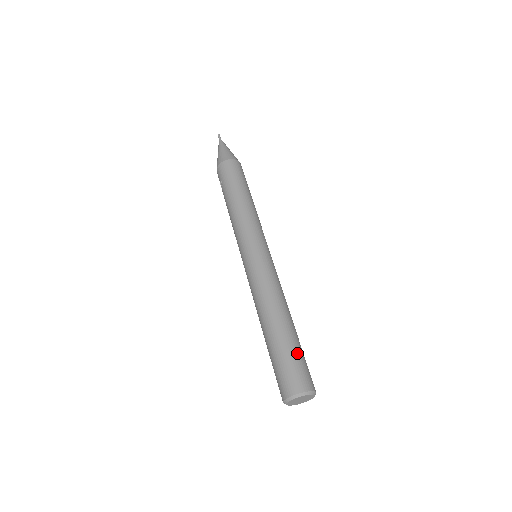
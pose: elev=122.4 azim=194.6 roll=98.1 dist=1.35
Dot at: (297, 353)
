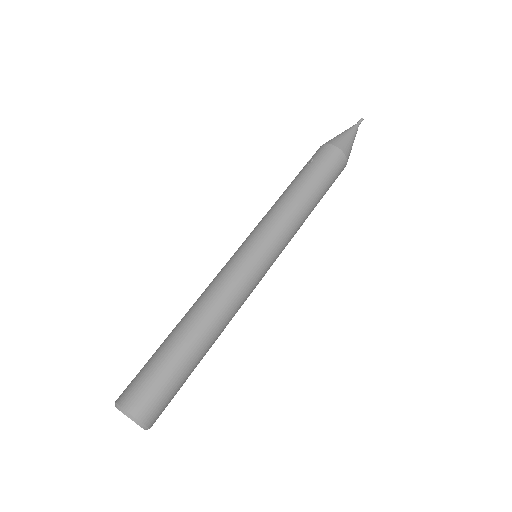
Dot at: (177, 381)
